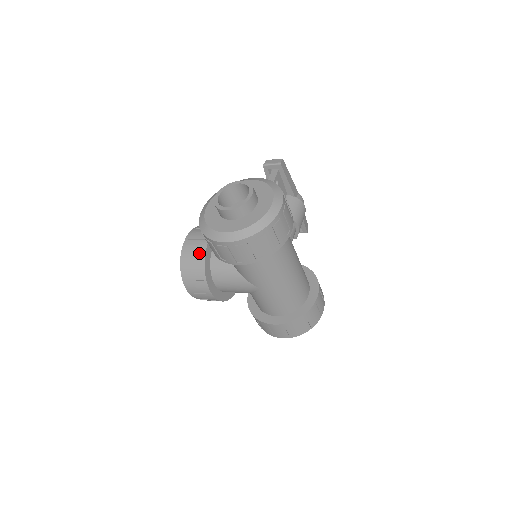
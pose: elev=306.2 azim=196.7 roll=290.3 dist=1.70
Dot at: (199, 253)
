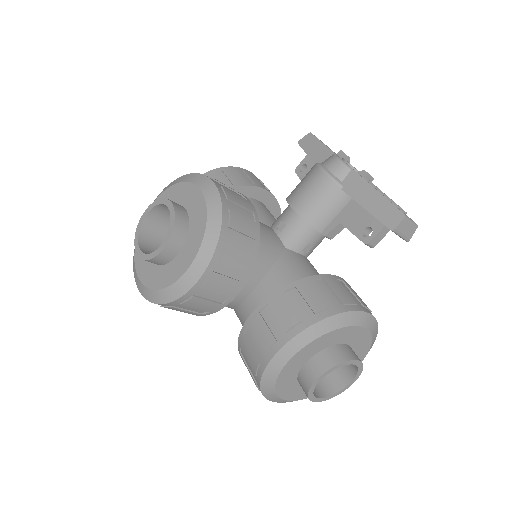
Dot at: (207, 310)
